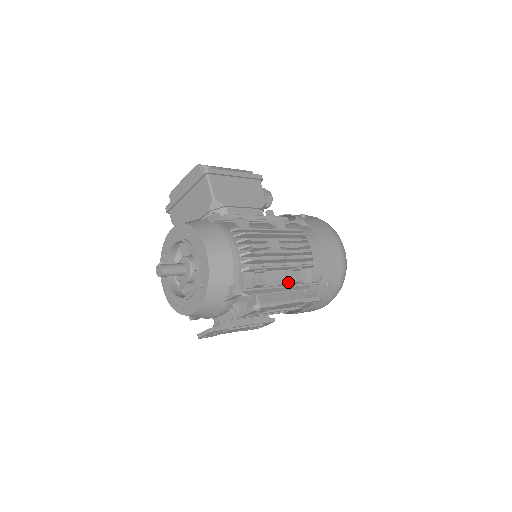
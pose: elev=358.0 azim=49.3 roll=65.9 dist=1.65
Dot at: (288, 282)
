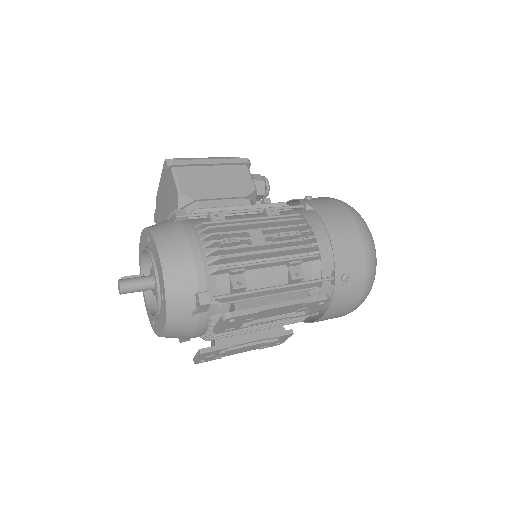
Dot at: (286, 281)
